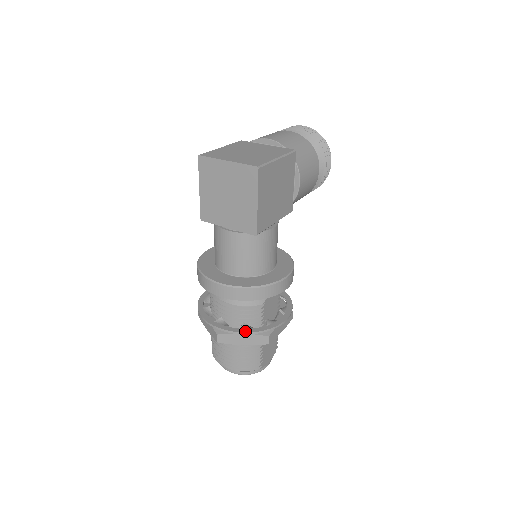
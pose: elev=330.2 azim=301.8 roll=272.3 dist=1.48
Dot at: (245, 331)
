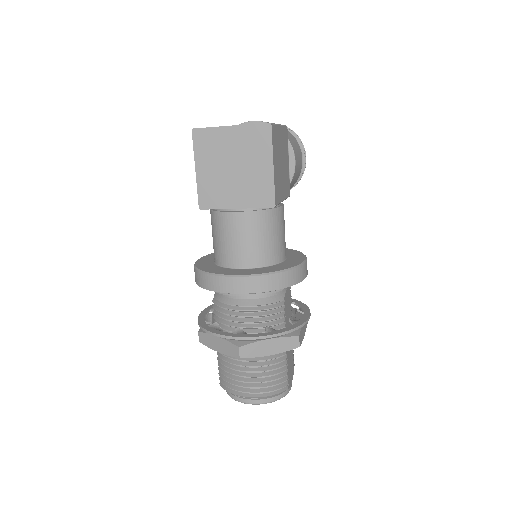
Dot at: (273, 333)
